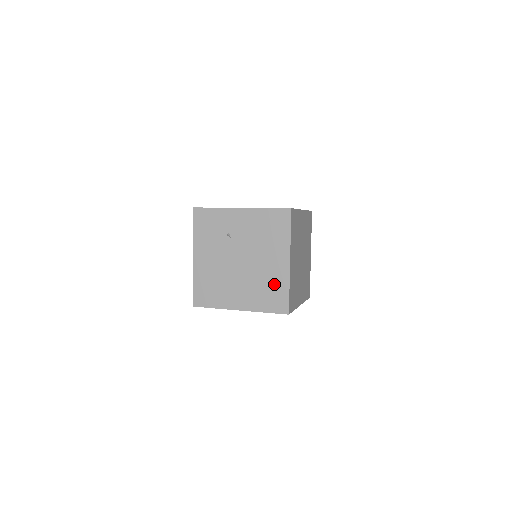
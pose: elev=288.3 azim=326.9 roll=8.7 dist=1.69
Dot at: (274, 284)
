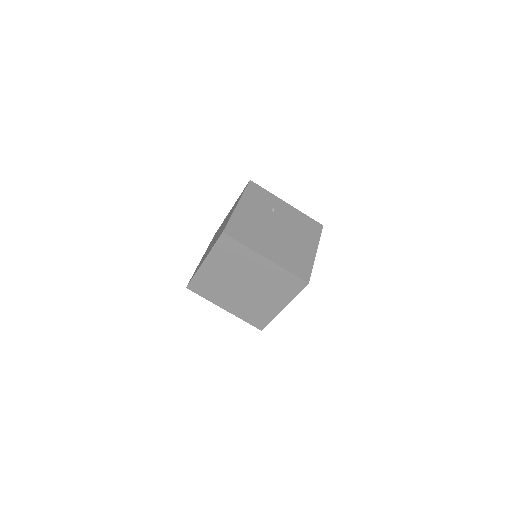
Dot at: (301, 258)
